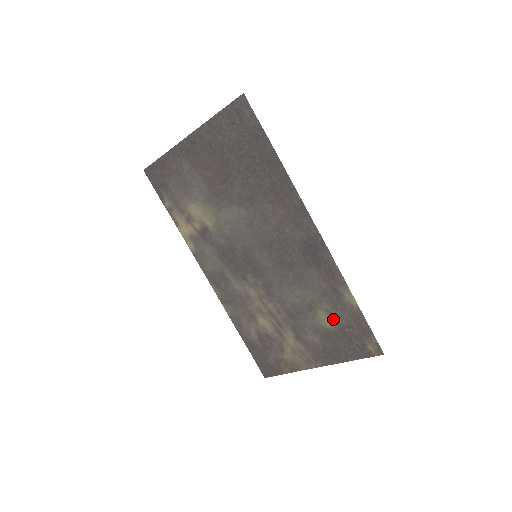
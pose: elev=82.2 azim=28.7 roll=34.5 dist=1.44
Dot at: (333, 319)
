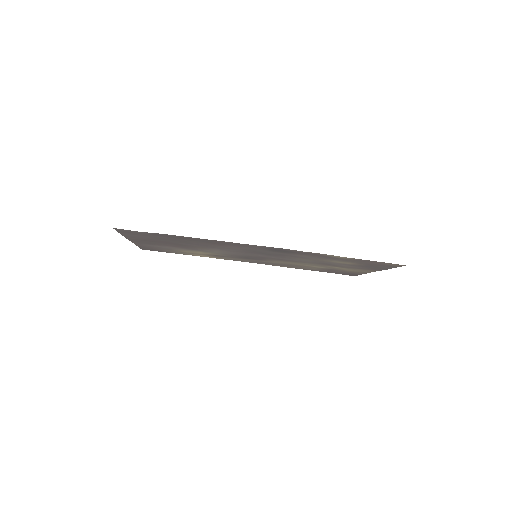
Dot at: (347, 262)
